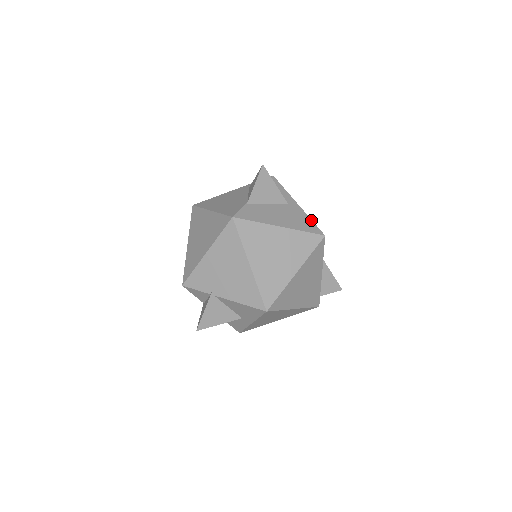
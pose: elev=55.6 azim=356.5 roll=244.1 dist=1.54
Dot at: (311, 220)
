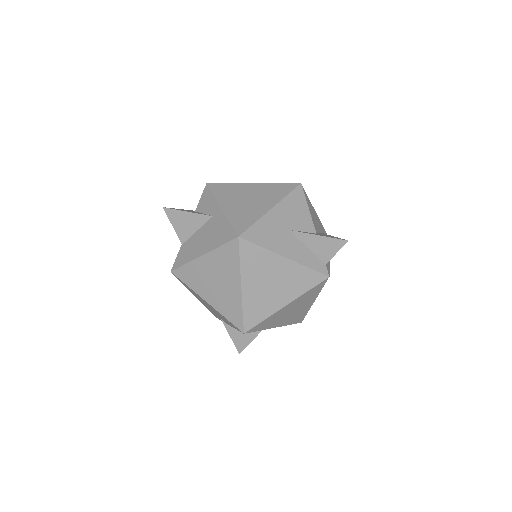
Dot at: (229, 223)
